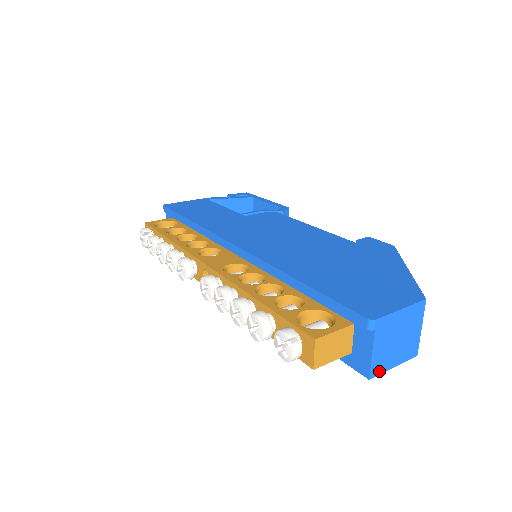
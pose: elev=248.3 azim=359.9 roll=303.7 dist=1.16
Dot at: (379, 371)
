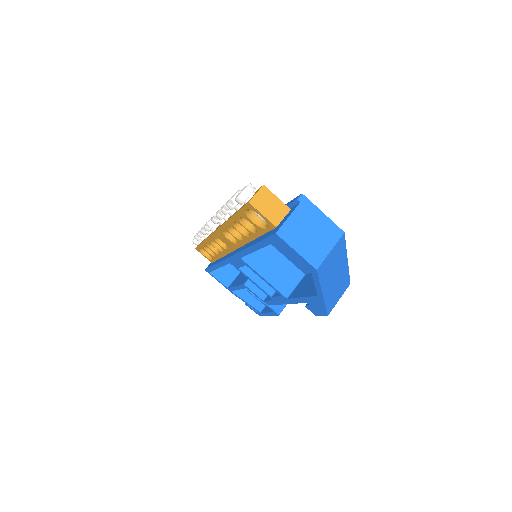
Dot at: (285, 238)
